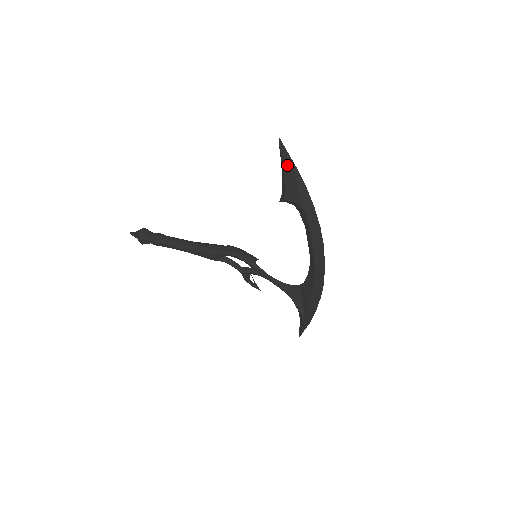
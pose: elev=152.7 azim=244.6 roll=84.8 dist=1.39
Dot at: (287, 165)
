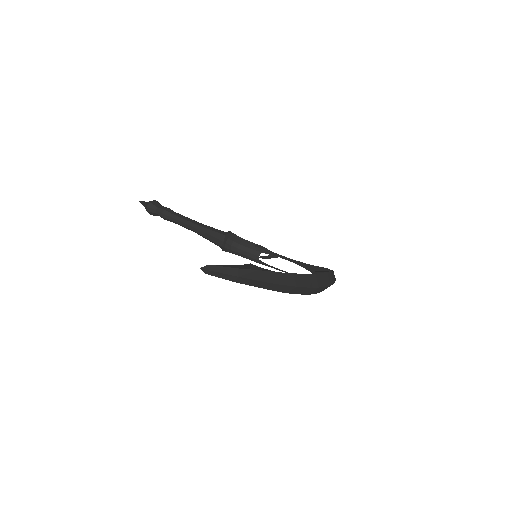
Dot at: (226, 279)
